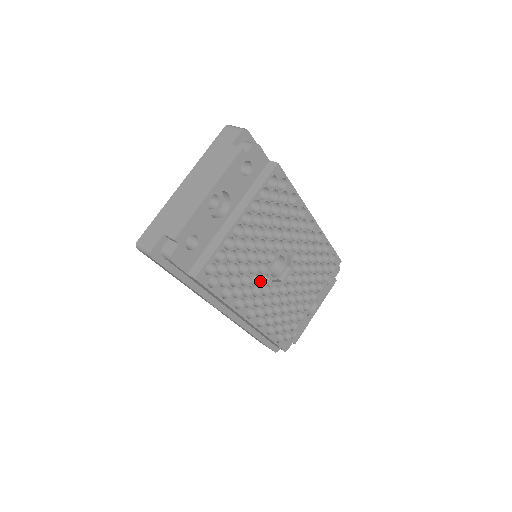
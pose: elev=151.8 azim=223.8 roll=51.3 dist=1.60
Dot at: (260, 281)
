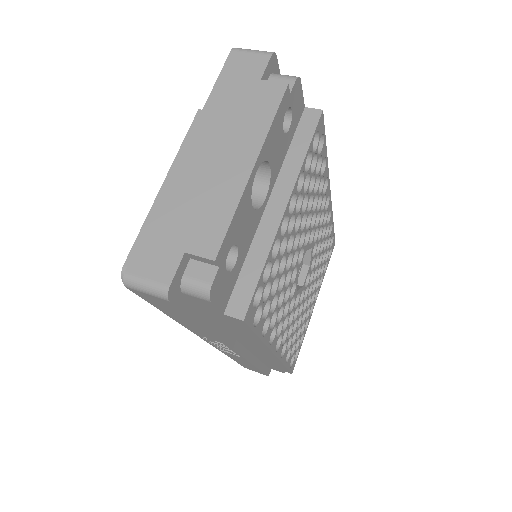
Dot at: (289, 294)
